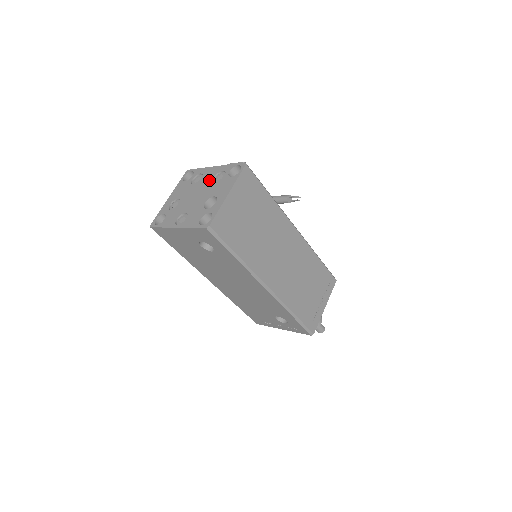
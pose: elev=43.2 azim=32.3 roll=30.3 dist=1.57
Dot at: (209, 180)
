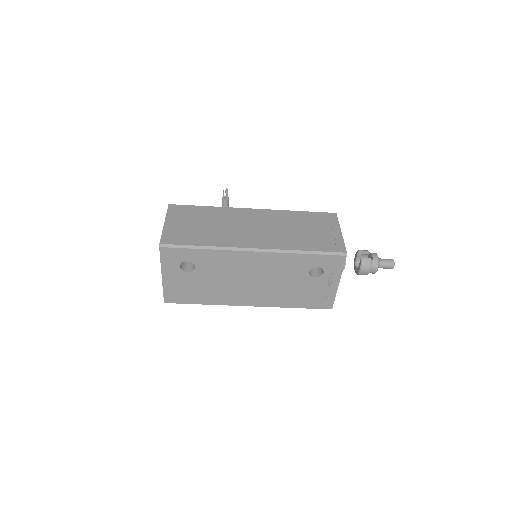
Dot at: occluded
